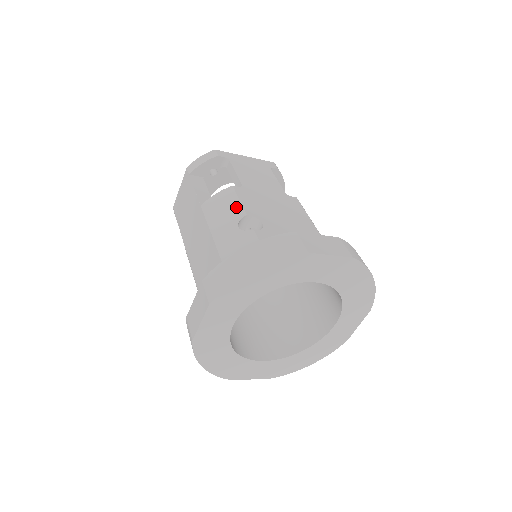
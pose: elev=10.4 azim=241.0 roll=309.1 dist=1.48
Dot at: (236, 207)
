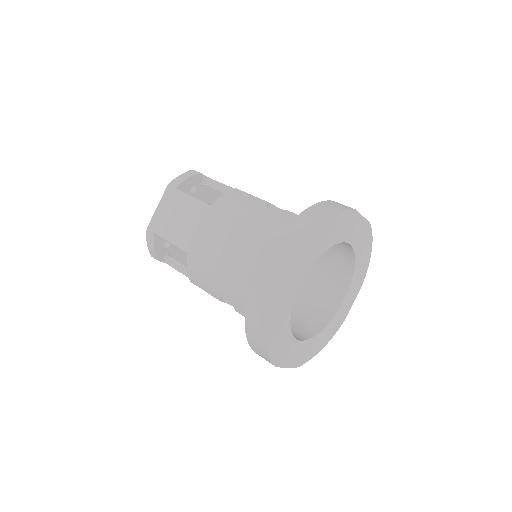
Dot at: (255, 199)
